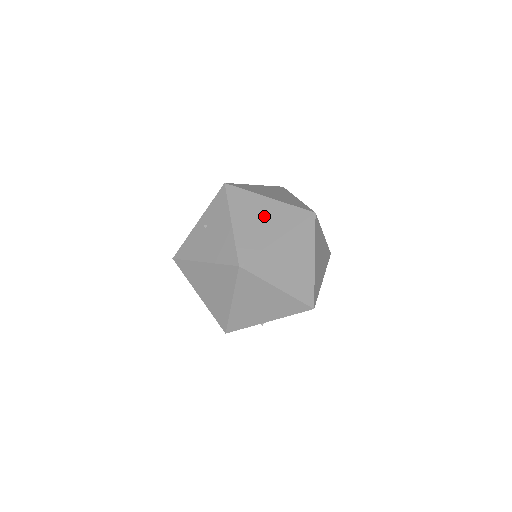
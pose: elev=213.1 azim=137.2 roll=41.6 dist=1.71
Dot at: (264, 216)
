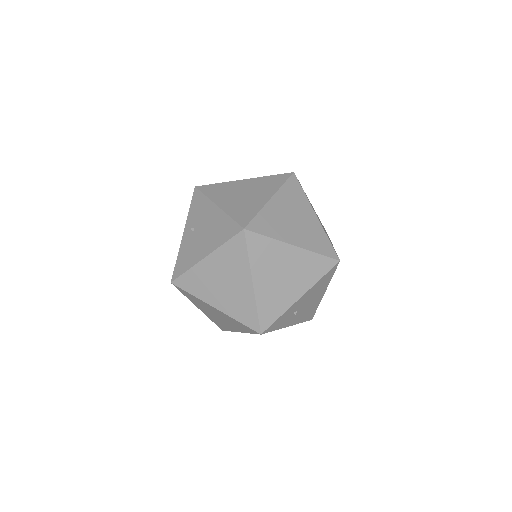
Dot at: (247, 191)
